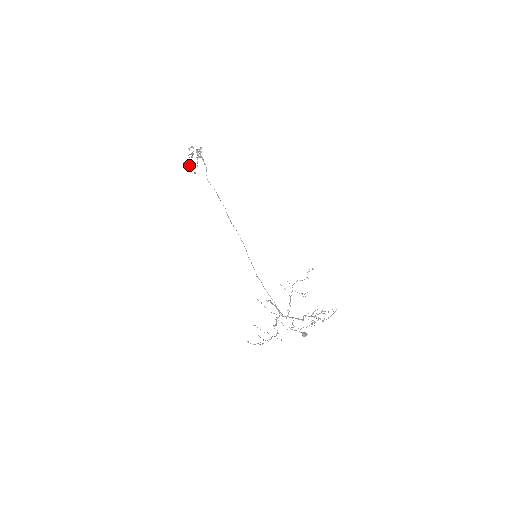
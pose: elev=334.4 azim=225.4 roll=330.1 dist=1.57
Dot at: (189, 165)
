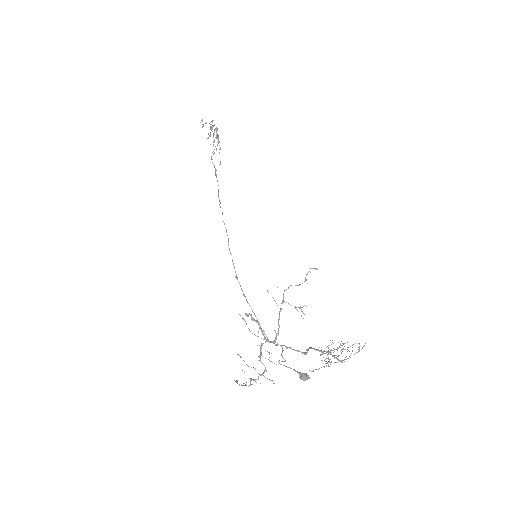
Dot at: (213, 154)
